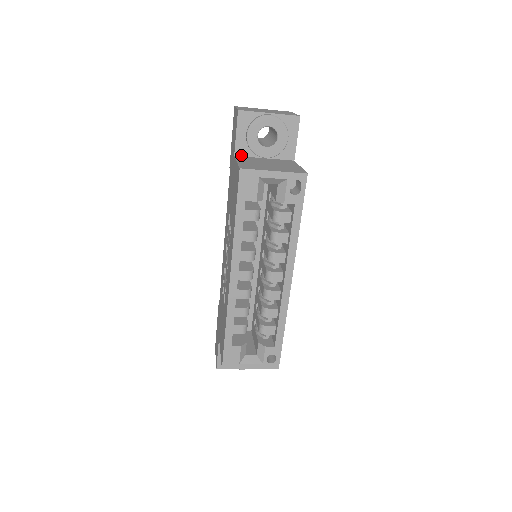
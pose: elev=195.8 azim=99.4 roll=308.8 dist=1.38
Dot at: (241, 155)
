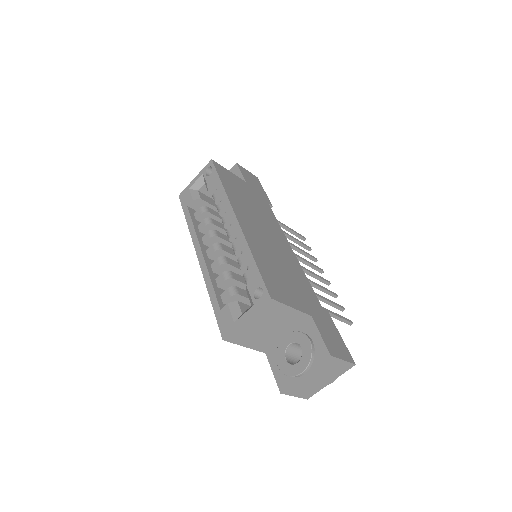
Dot at: occluded
